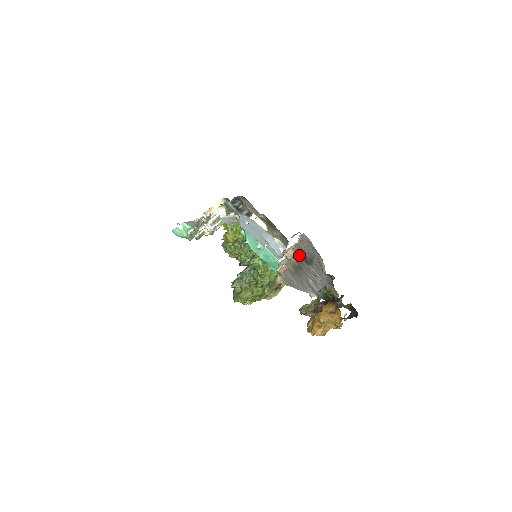
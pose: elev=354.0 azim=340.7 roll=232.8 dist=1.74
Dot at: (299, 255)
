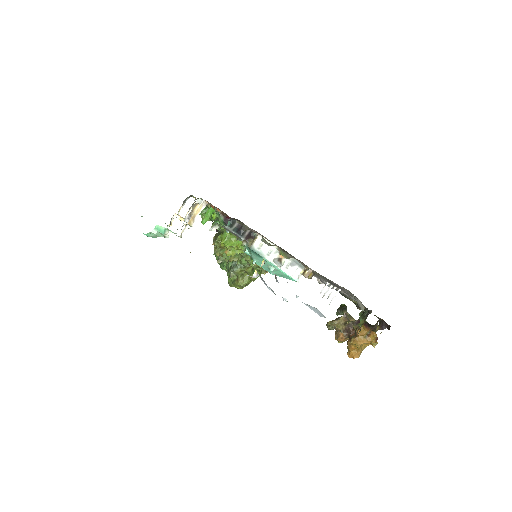
Dot at: (320, 275)
